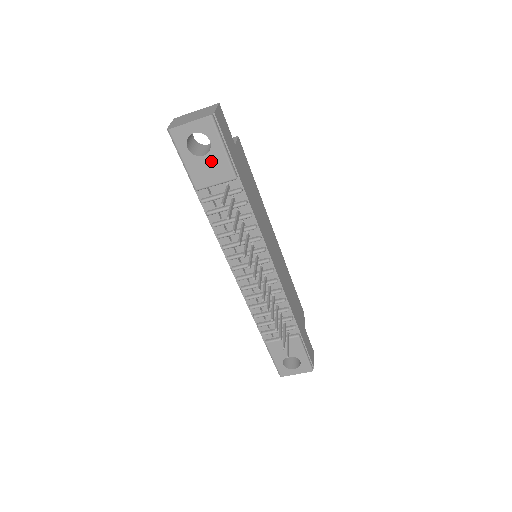
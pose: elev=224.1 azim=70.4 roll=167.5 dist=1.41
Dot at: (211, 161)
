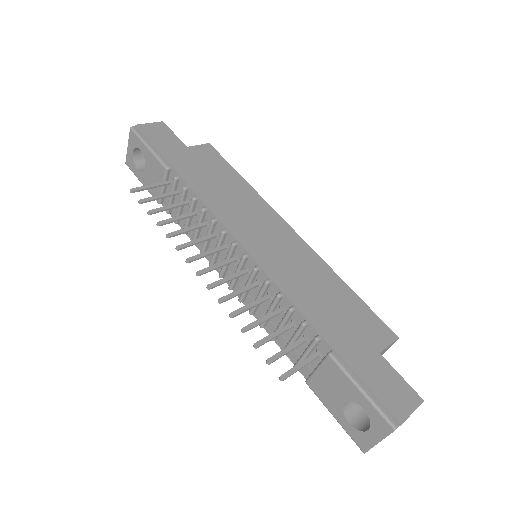
Dot at: (150, 167)
